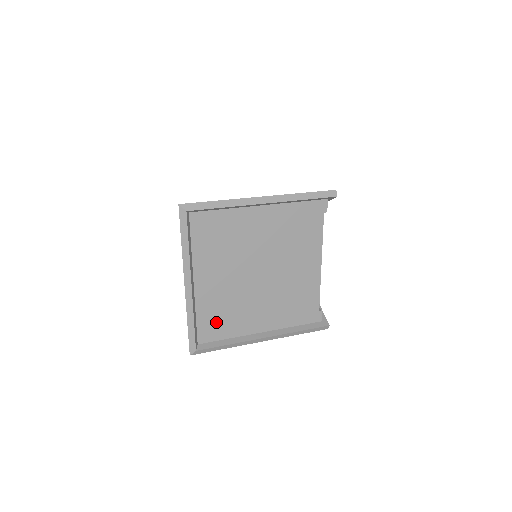
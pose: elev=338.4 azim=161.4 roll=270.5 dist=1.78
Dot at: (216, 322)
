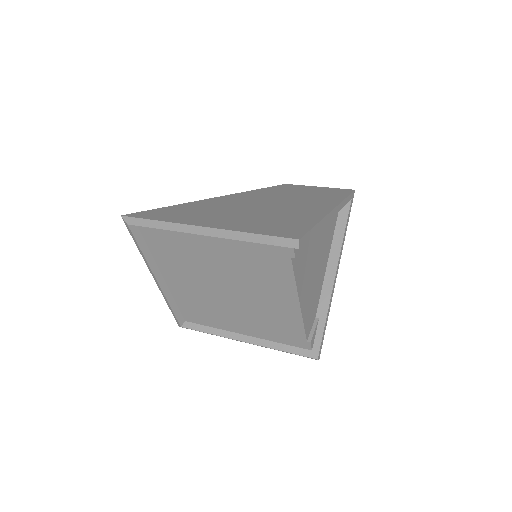
Dot at: (196, 312)
